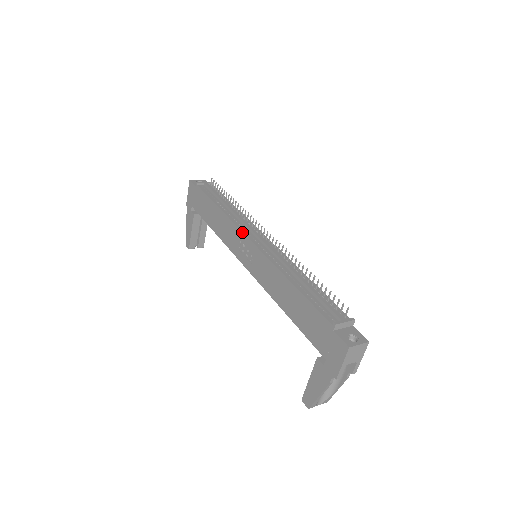
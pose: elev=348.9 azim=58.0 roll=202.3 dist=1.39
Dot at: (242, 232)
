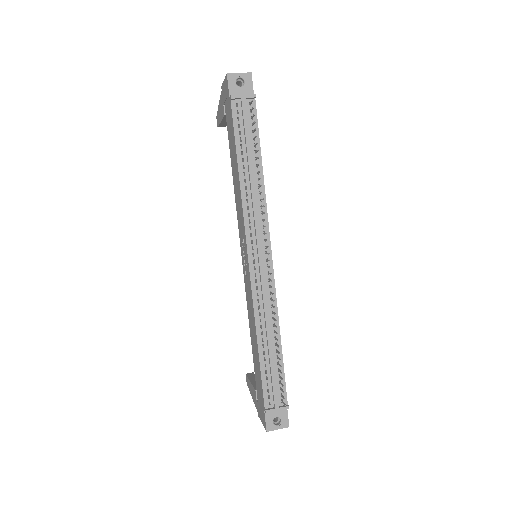
Dot at: (245, 239)
